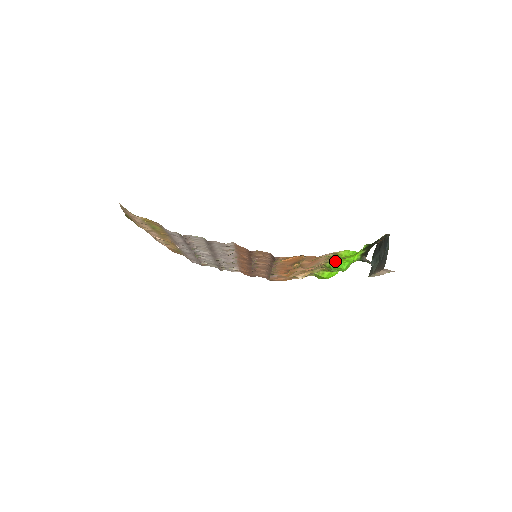
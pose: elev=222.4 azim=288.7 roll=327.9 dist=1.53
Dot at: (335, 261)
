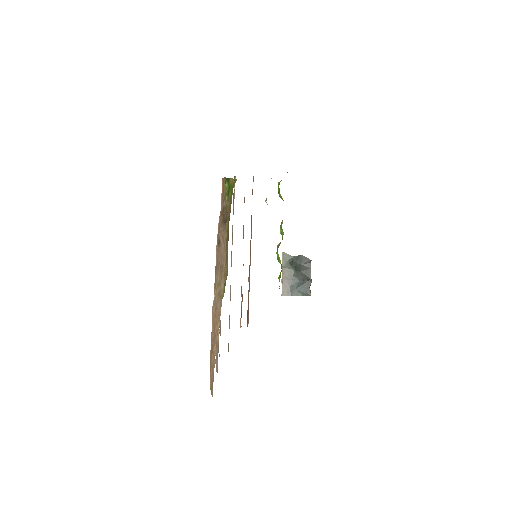
Dot at: (281, 264)
